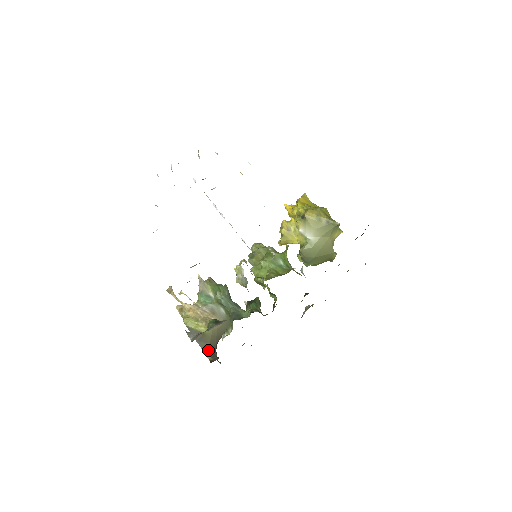
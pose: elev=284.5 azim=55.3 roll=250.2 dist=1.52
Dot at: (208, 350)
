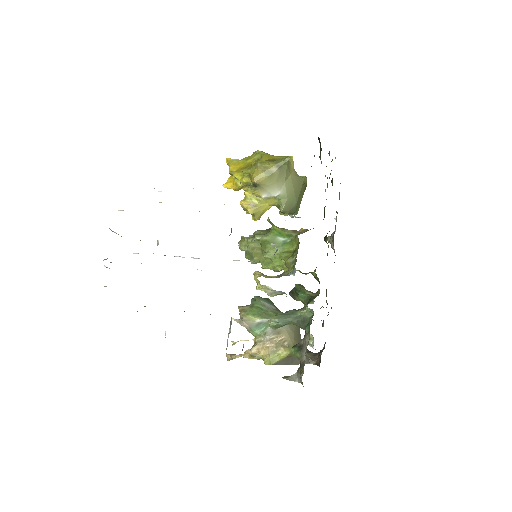
Dot at: occluded
